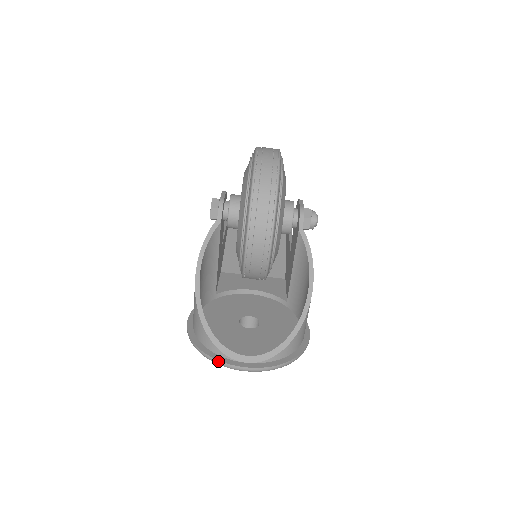
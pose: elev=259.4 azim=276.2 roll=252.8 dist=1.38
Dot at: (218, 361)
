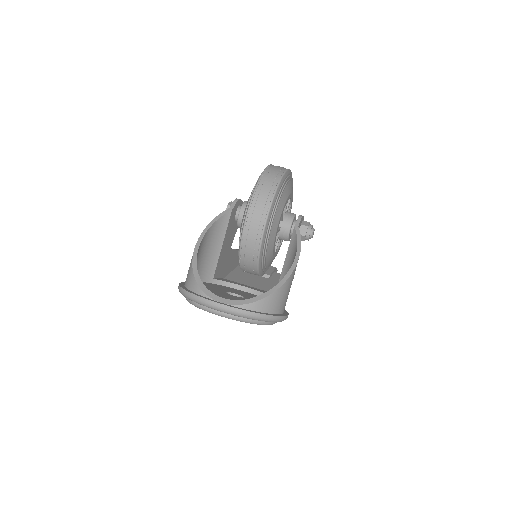
Dot at: (197, 296)
